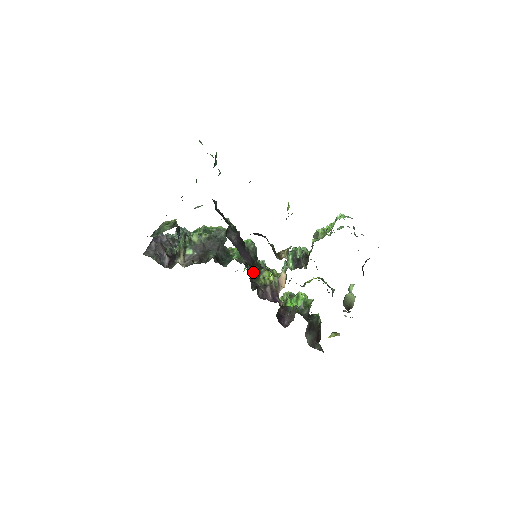
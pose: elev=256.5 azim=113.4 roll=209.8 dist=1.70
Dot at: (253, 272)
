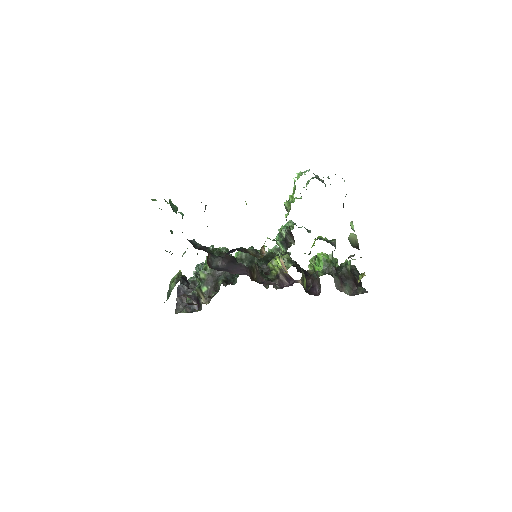
Dot at: (258, 274)
